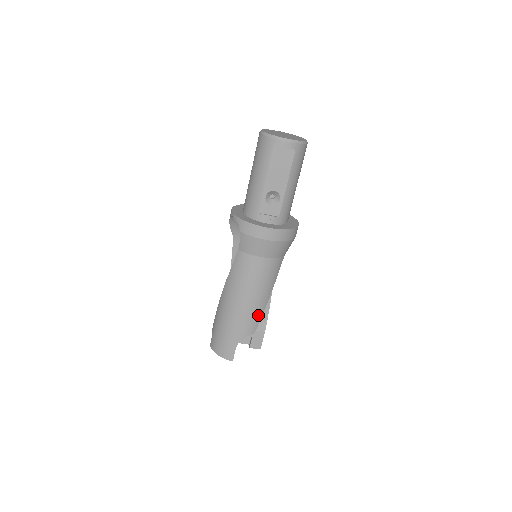
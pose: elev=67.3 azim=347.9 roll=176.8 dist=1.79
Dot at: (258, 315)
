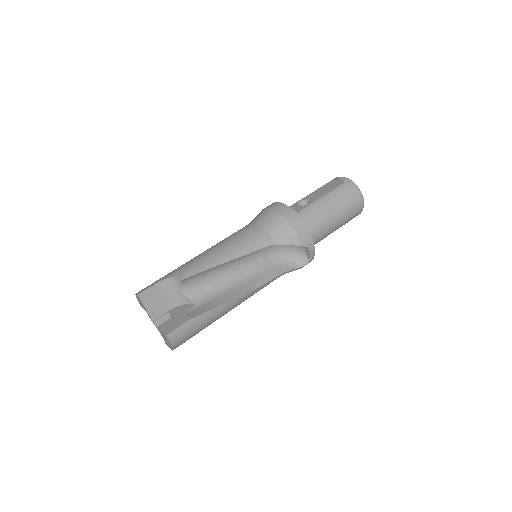
Dot at: (205, 266)
